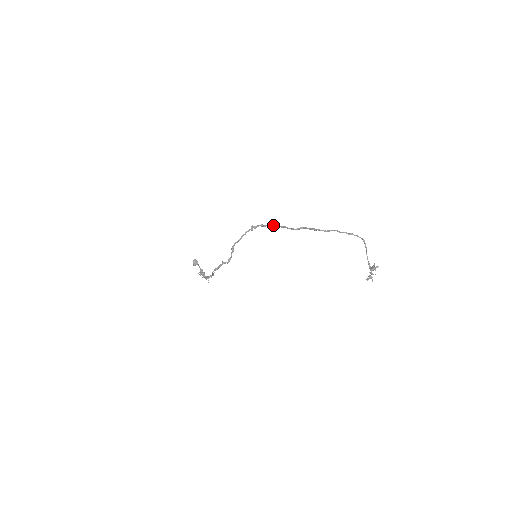
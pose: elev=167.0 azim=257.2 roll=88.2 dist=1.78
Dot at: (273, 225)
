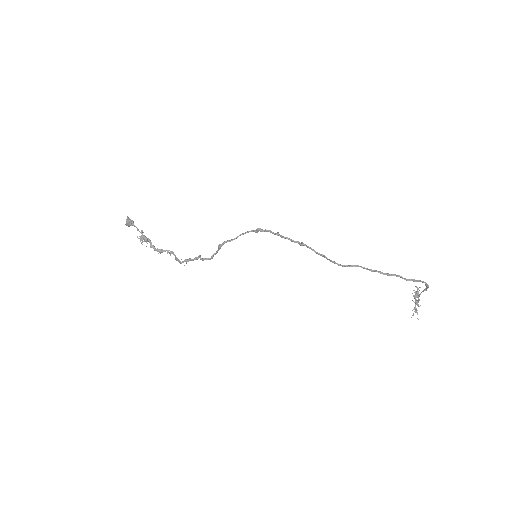
Dot at: (302, 245)
